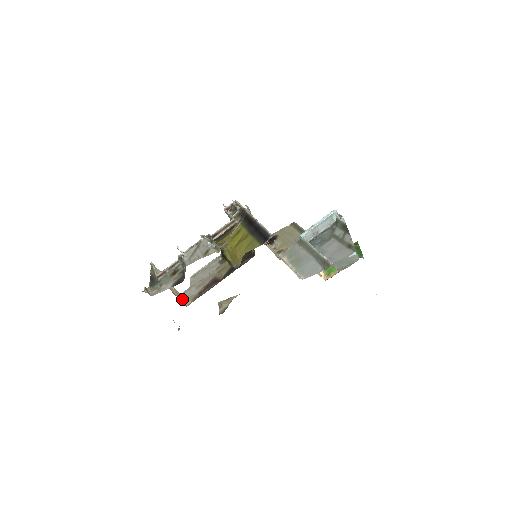
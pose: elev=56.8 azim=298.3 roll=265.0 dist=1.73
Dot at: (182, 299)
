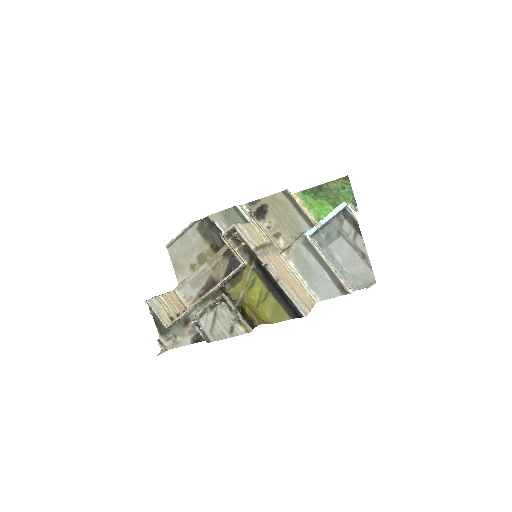
Dot at: (180, 300)
